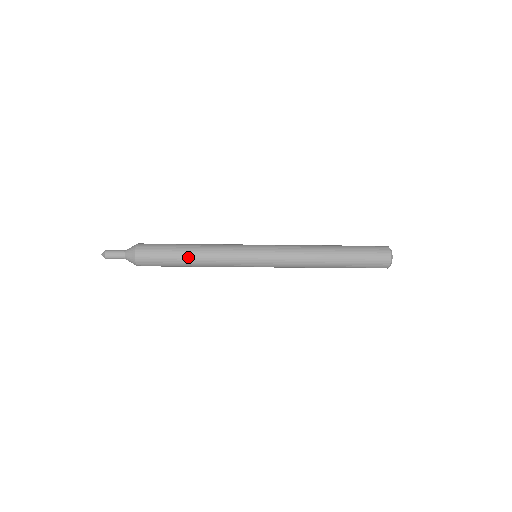
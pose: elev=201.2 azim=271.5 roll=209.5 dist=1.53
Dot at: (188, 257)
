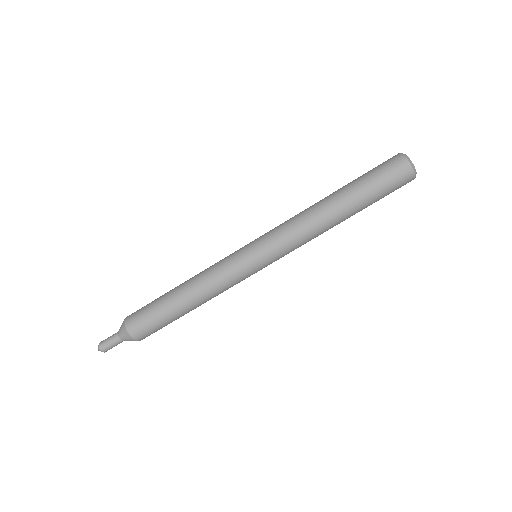
Dot at: (181, 298)
